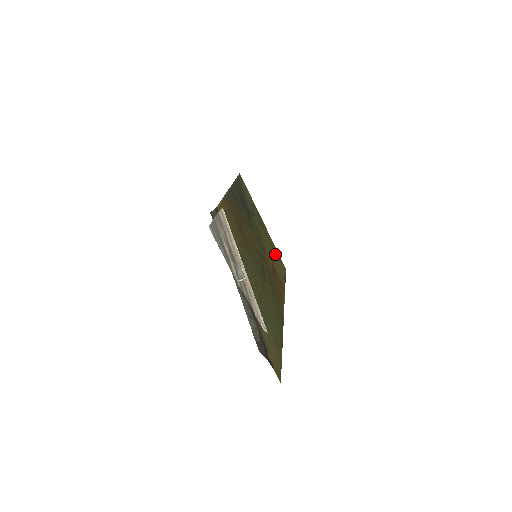
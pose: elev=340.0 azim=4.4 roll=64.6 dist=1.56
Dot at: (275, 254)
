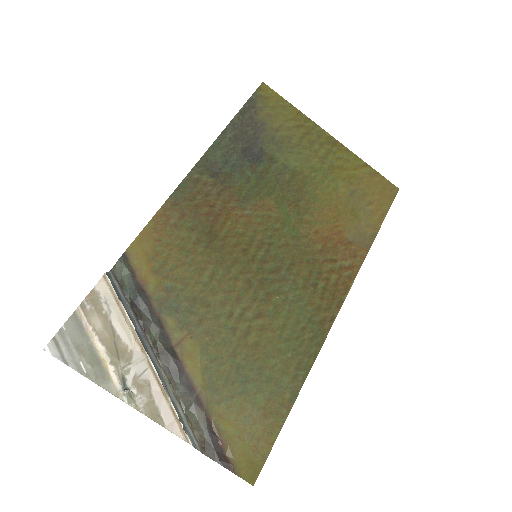
Dot at: (358, 185)
